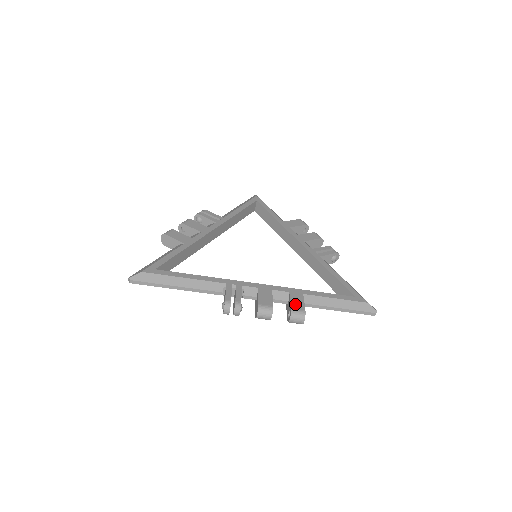
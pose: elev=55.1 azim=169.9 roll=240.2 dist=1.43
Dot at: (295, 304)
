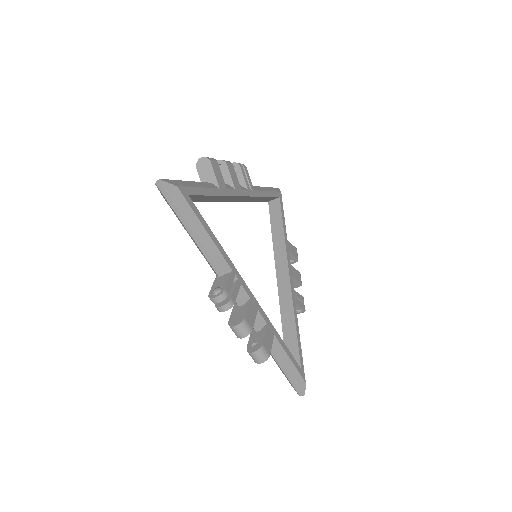
Dot at: (267, 341)
